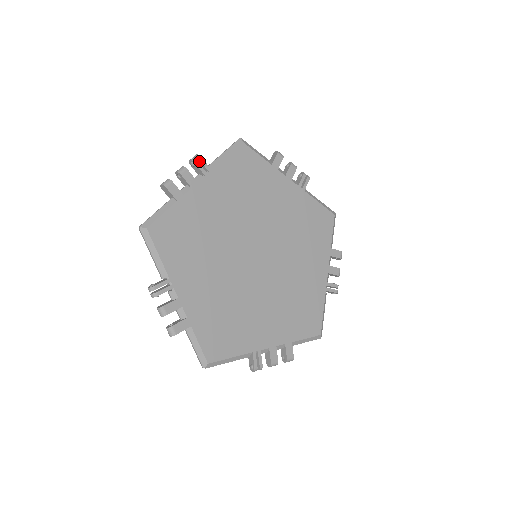
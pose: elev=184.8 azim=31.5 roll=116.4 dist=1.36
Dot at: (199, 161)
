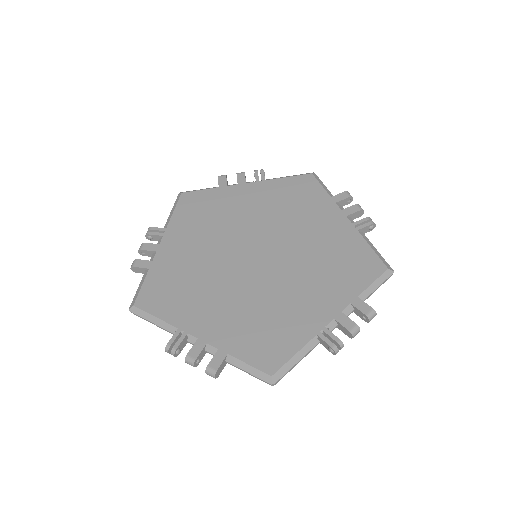
Dot at: (260, 173)
